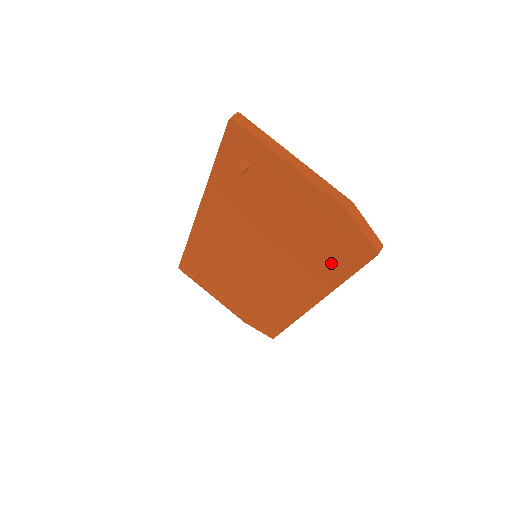
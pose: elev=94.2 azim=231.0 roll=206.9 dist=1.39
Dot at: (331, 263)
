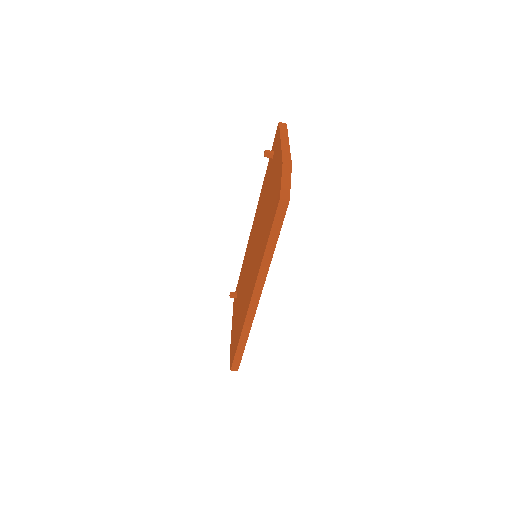
Dot at: occluded
